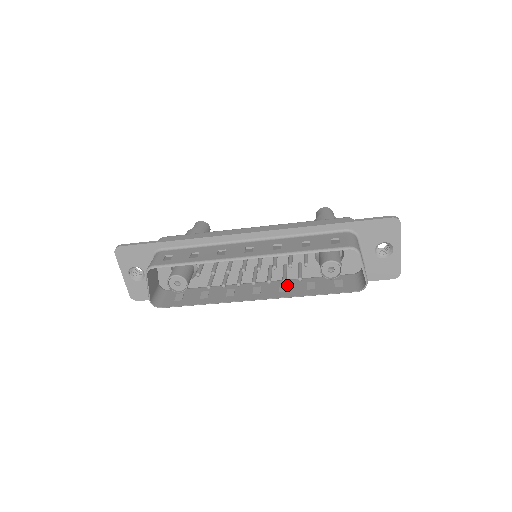
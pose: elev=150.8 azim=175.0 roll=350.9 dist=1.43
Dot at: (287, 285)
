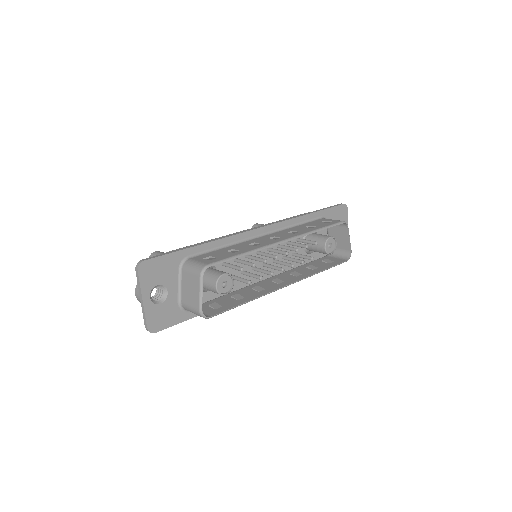
Dot at: (296, 271)
